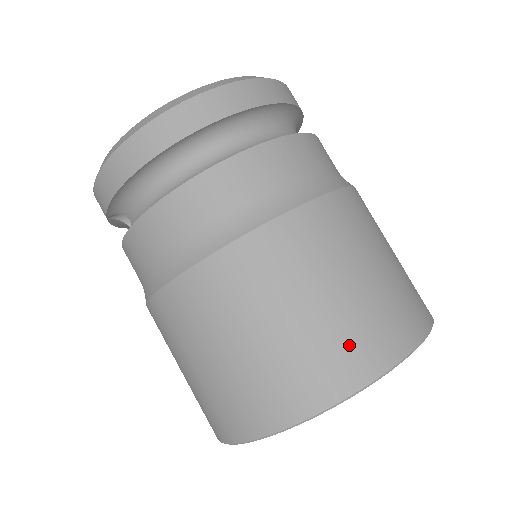
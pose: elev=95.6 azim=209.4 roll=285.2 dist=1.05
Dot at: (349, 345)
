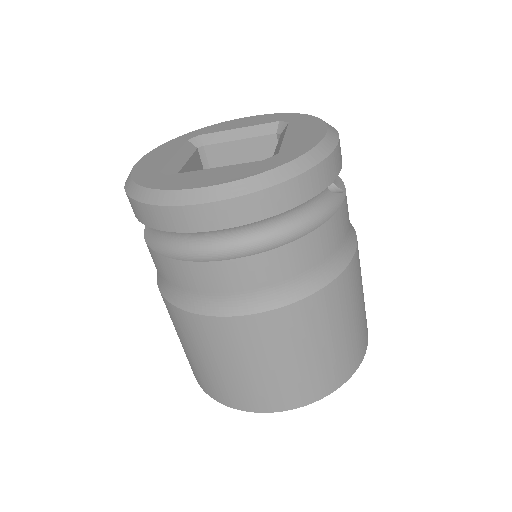
Dot at: (250, 394)
